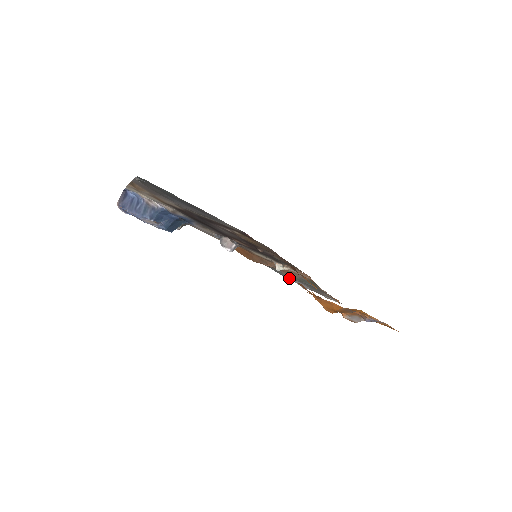
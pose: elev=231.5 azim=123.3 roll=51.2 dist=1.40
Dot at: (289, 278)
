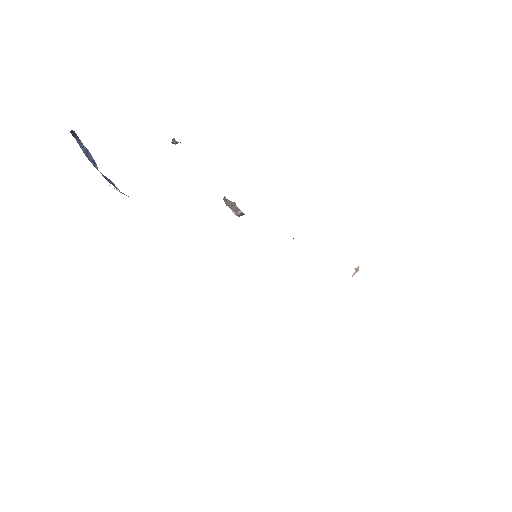
Dot at: occluded
